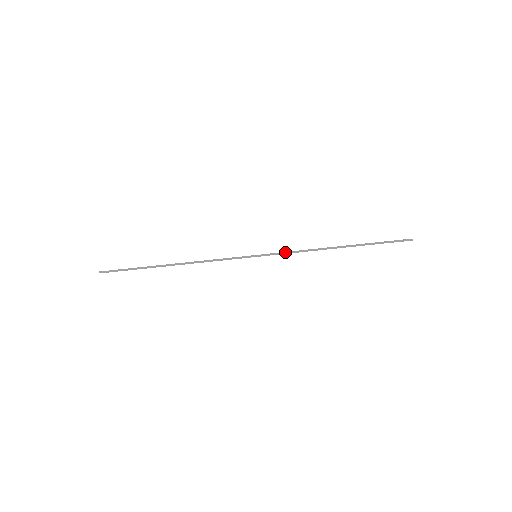
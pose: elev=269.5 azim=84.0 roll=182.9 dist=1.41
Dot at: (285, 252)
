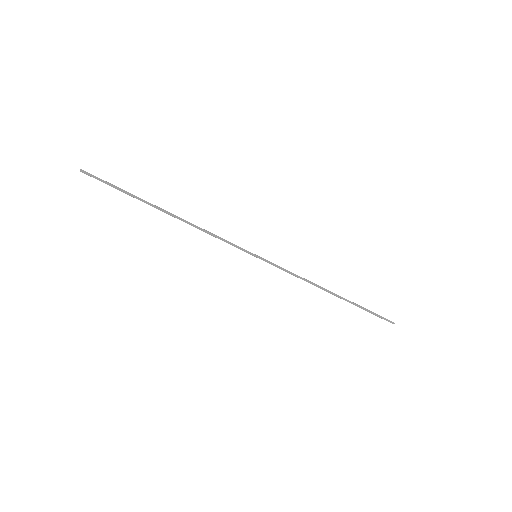
Dot at: (285, 269)
